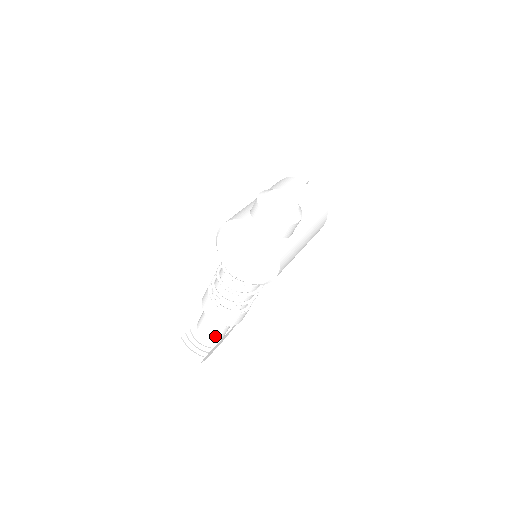
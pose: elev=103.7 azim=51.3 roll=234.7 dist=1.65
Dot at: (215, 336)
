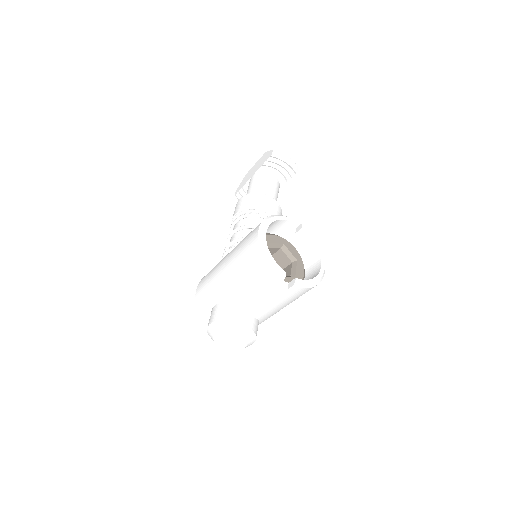
Dot at: occluded
